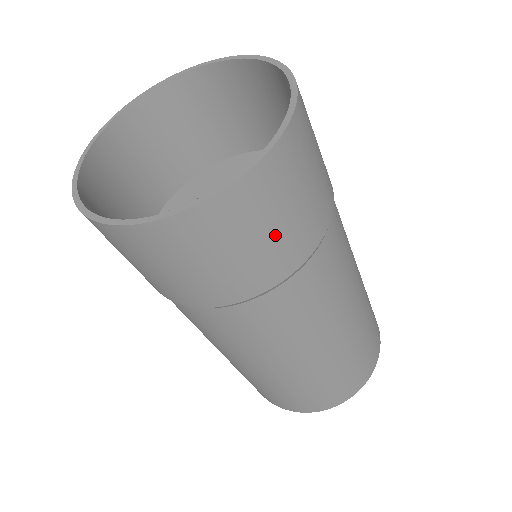
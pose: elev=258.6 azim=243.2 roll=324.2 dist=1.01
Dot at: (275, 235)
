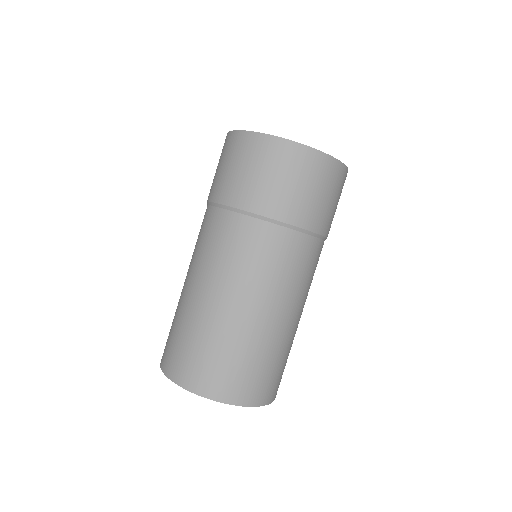
Dot at: (305, 193)
